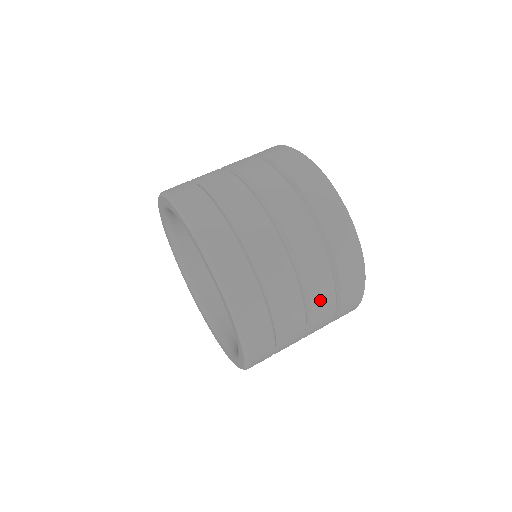
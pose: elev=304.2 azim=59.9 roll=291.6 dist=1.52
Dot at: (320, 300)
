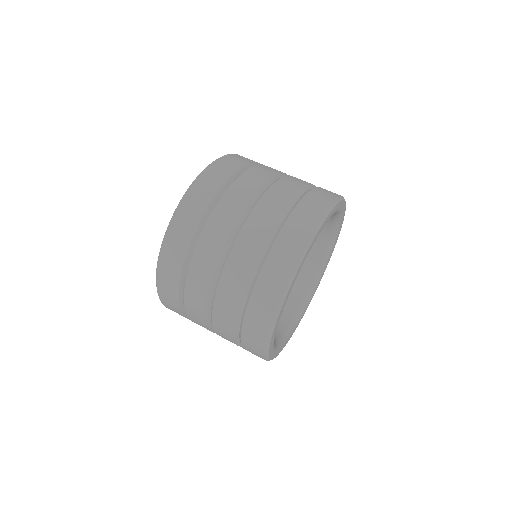
Dot at: (221, 329)
